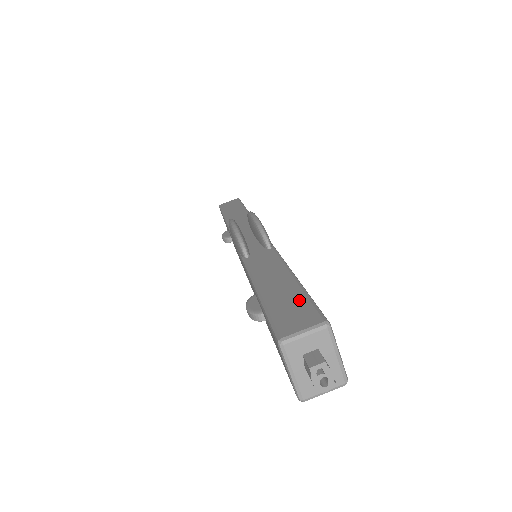
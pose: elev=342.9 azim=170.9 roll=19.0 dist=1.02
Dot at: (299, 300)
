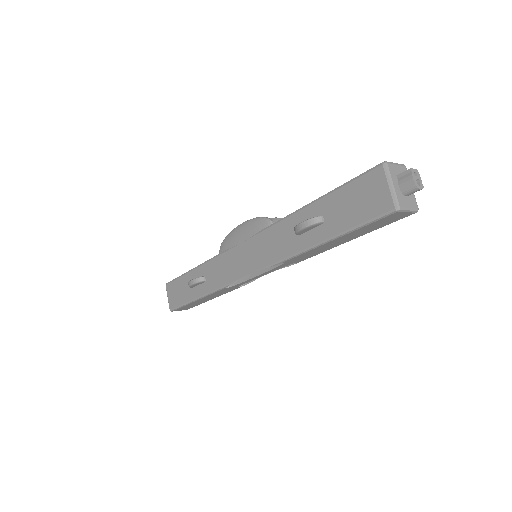
Dot at: occluded
